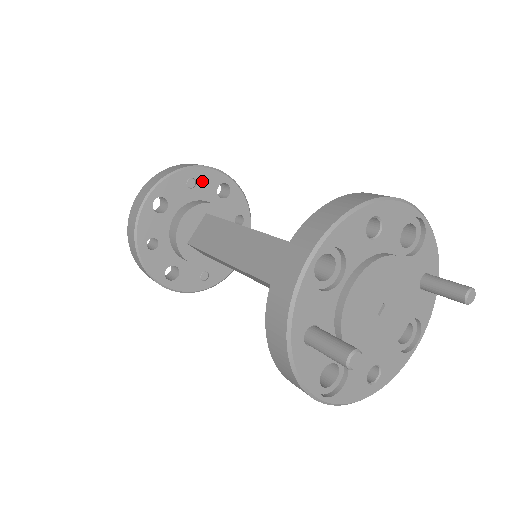
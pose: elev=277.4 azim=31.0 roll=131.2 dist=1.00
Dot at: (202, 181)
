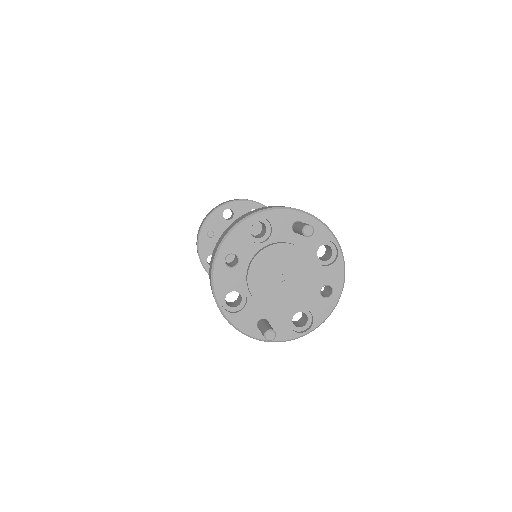
Dot at: (213, 226)
